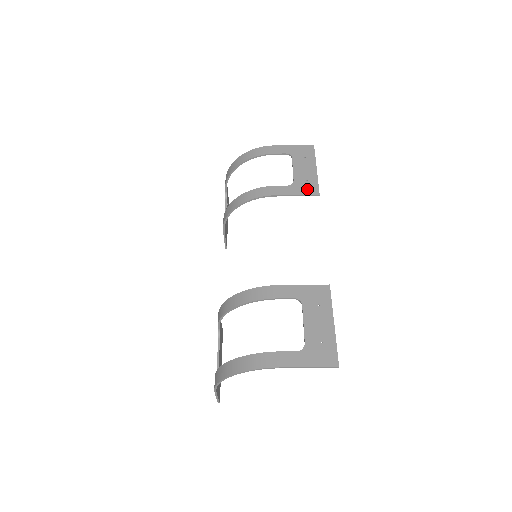
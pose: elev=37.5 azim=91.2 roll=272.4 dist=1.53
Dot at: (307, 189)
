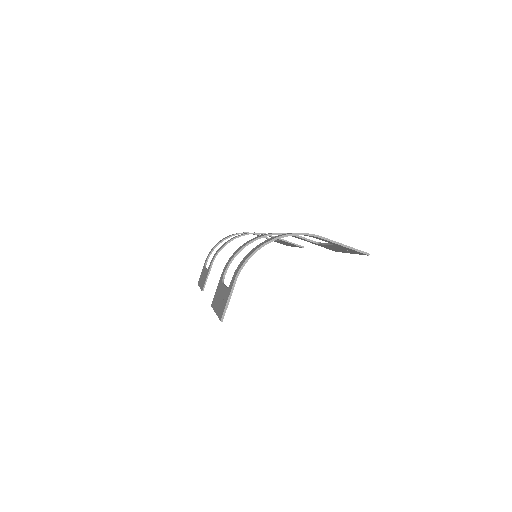
Dot at: occluded
